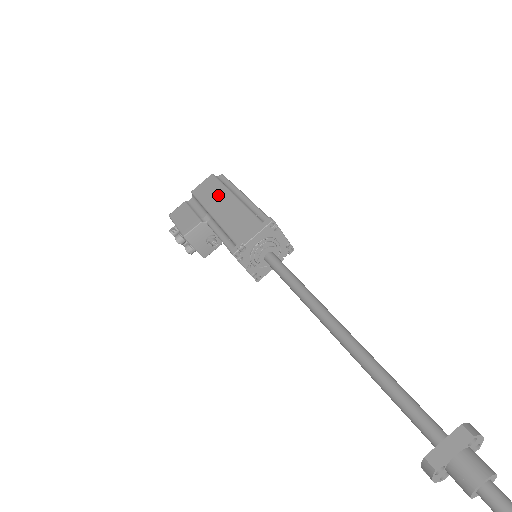
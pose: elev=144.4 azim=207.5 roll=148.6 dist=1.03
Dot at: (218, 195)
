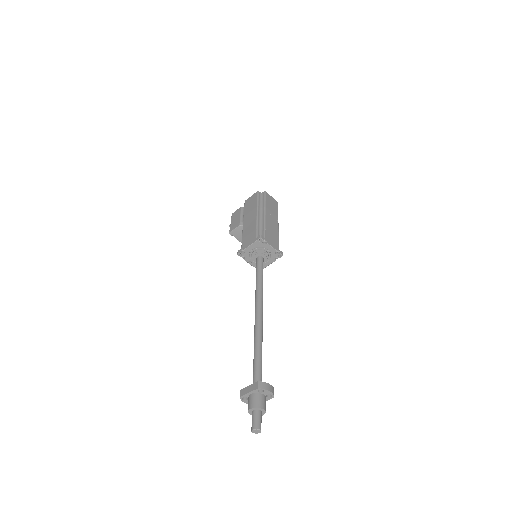
Dot at: (252, 209)
